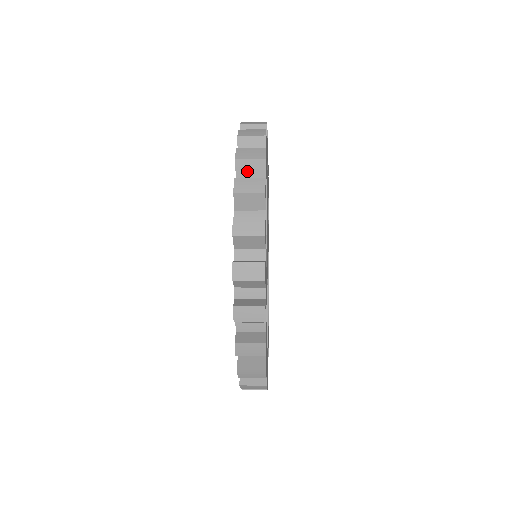
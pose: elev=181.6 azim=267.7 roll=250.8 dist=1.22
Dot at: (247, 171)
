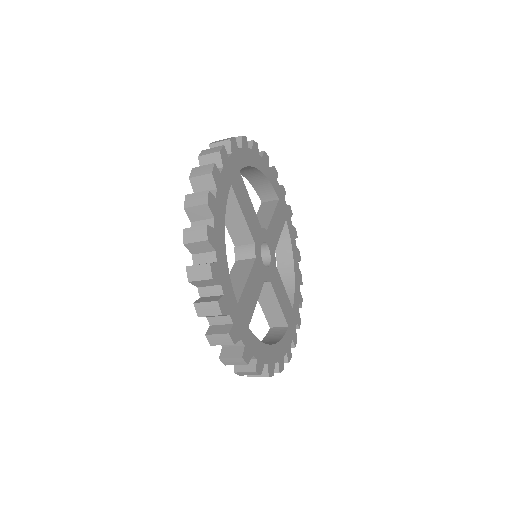
Dot at: occluded
